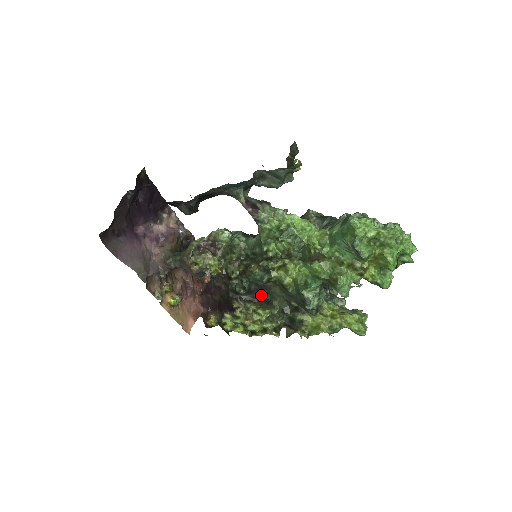
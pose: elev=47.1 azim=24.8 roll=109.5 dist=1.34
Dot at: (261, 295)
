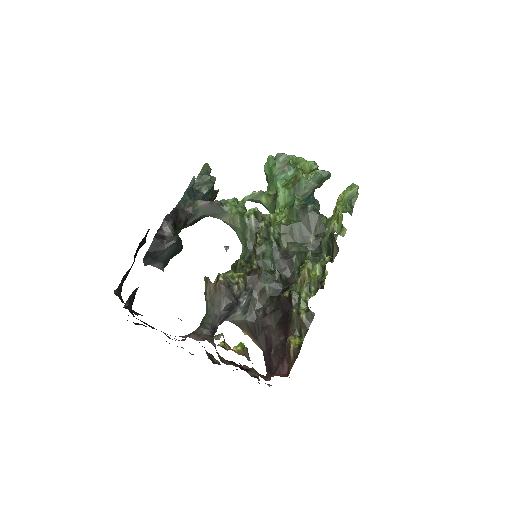
Dot at: (293, 273)
